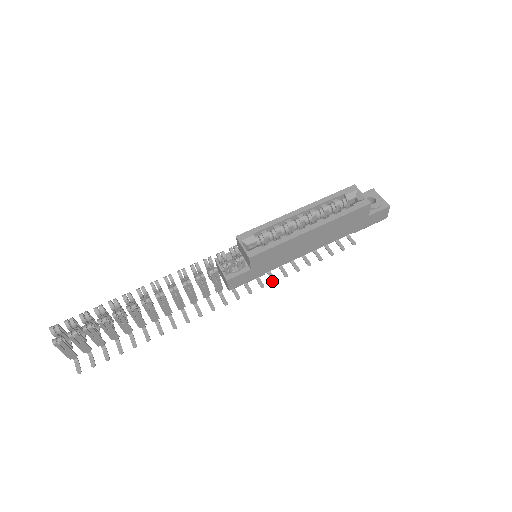
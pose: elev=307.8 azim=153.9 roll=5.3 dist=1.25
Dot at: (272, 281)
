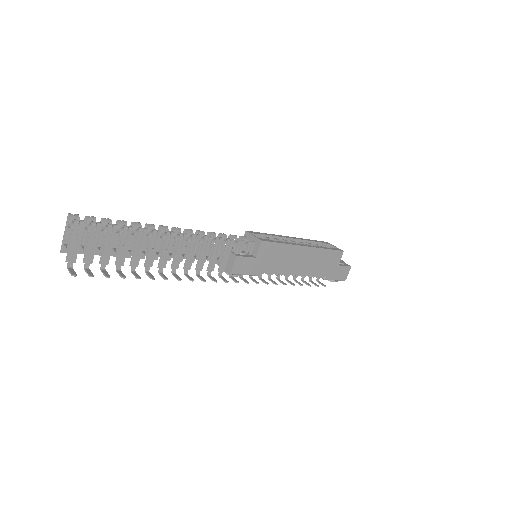
Dot at: (265, 283)
